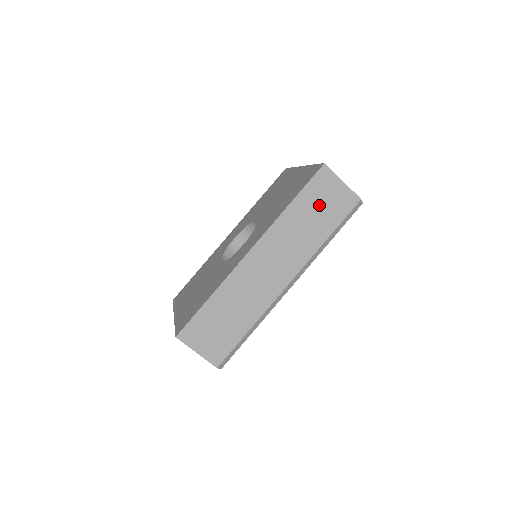
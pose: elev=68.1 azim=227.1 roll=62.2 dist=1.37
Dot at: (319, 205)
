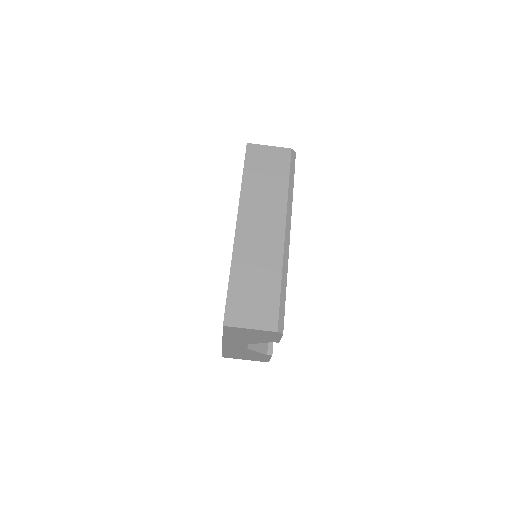
Dot at: (264, 169)
